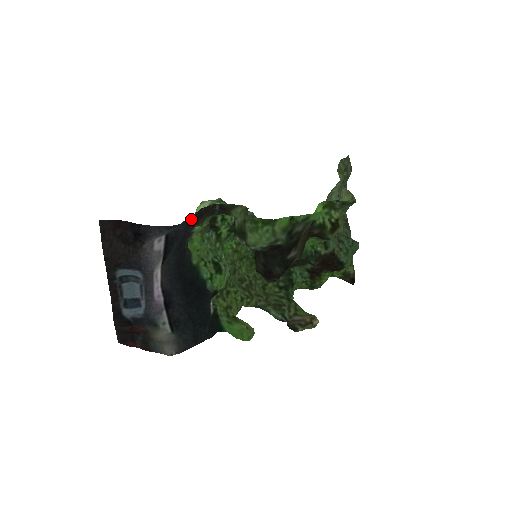
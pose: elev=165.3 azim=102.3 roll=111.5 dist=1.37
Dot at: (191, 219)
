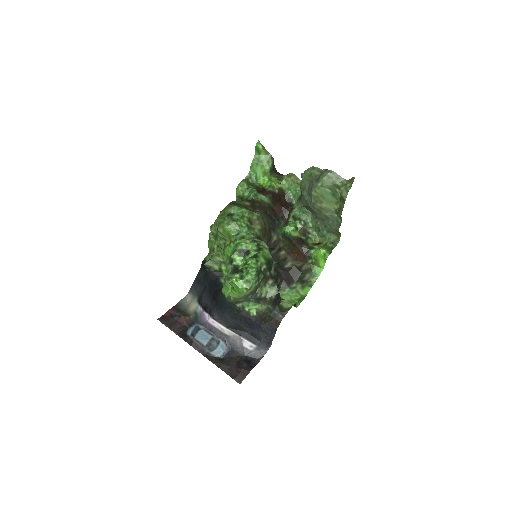
Dot at: (269, 332)
